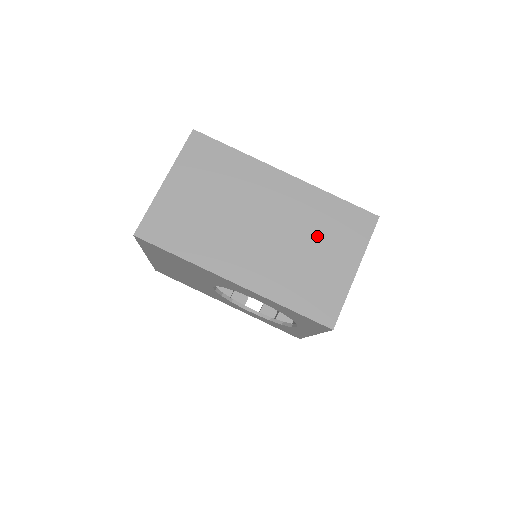
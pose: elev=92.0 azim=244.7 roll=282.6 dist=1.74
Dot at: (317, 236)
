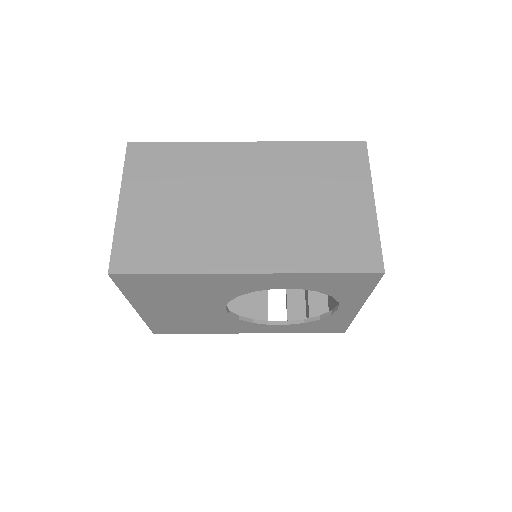
Dot at: (313, 187)
